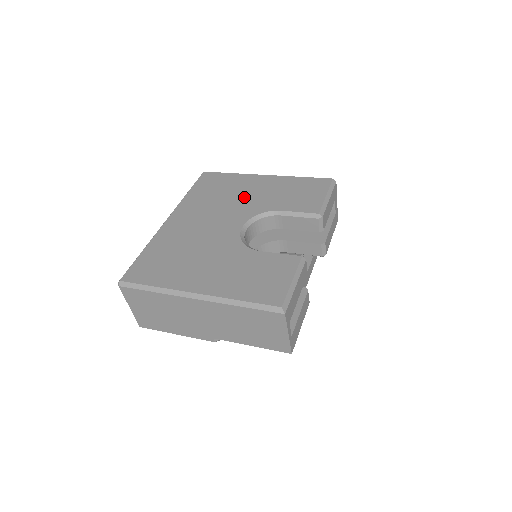
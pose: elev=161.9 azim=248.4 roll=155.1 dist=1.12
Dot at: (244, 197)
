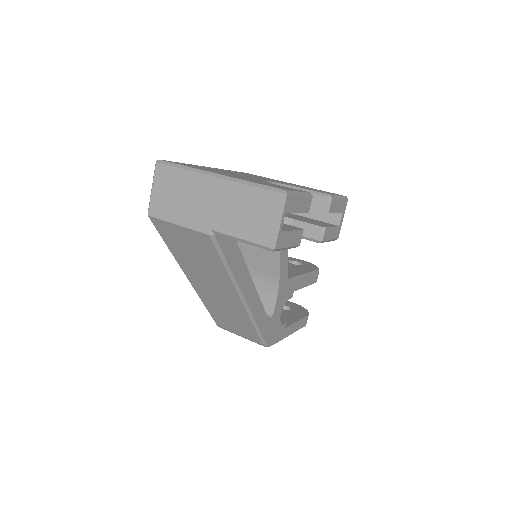
Dot at: (273, 180)
